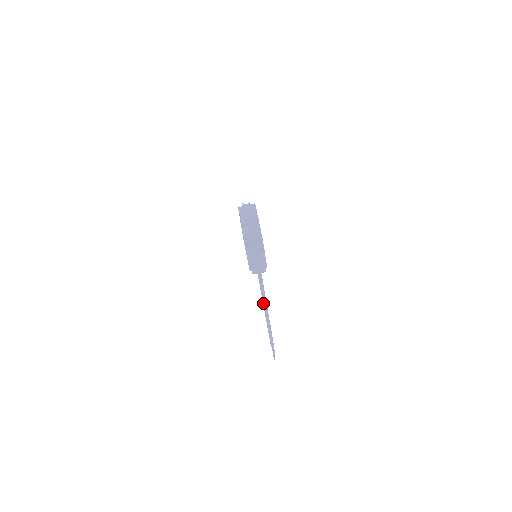
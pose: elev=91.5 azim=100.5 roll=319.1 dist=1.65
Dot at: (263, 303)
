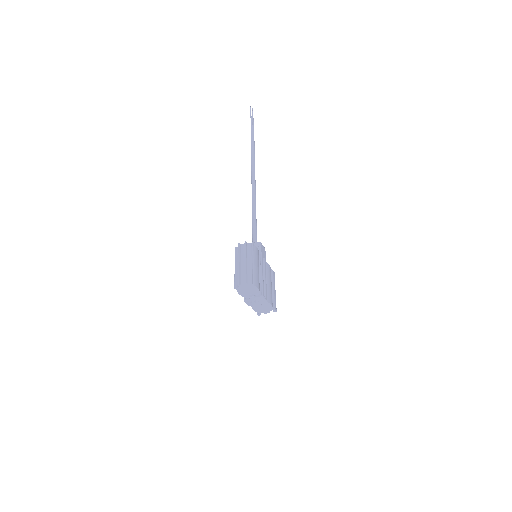
Dot at: occluded
